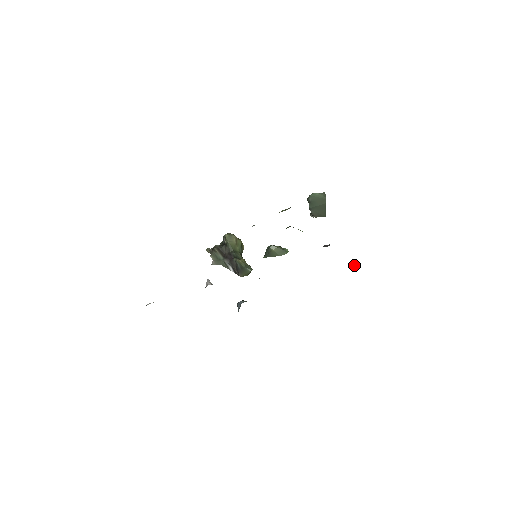
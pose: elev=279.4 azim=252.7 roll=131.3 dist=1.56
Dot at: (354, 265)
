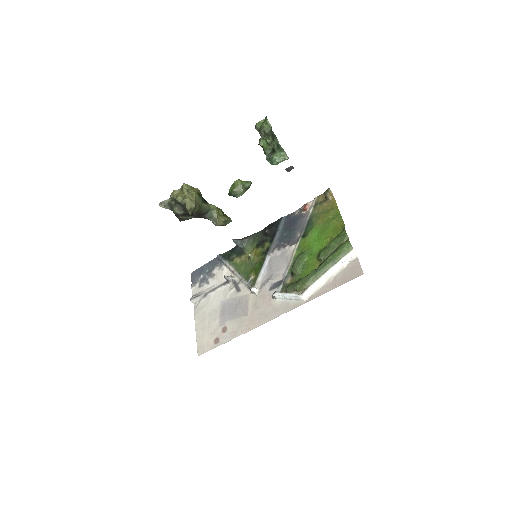
Dot at: (326, 197)
